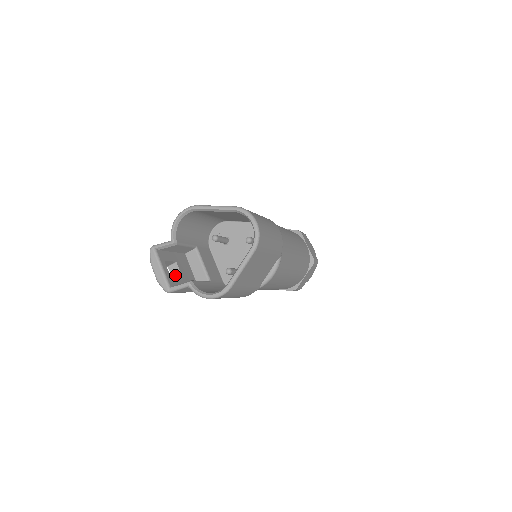
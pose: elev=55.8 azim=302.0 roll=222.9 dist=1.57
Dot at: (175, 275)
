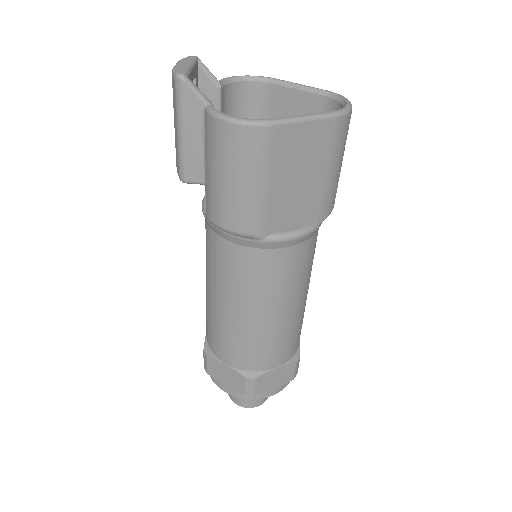
Dot at: occluded
